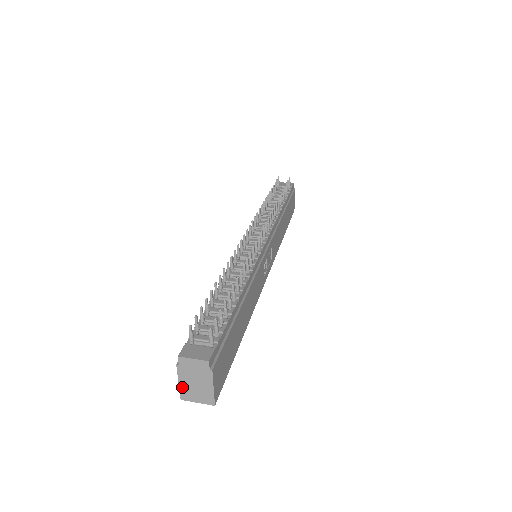
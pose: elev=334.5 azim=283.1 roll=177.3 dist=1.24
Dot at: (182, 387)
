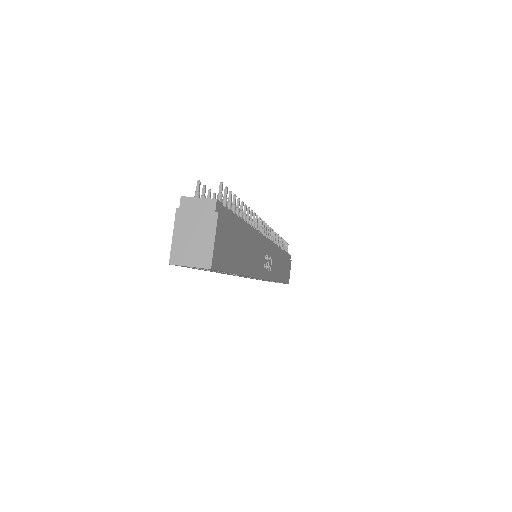
Dot at: (175, 243)
